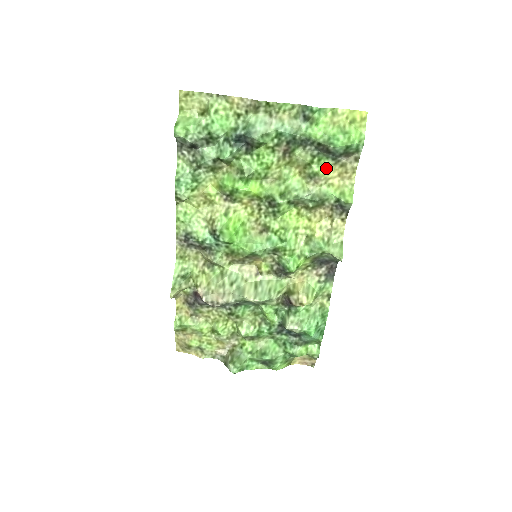
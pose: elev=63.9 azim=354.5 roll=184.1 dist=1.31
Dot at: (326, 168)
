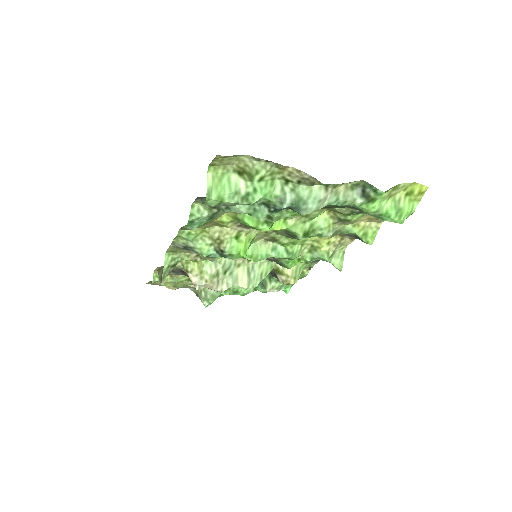
Dot at: (359, 216)
